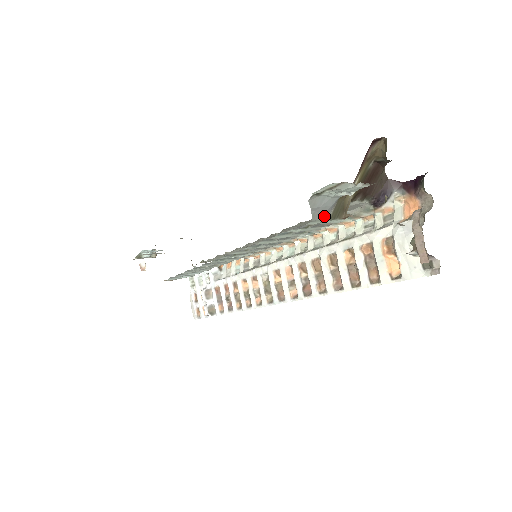
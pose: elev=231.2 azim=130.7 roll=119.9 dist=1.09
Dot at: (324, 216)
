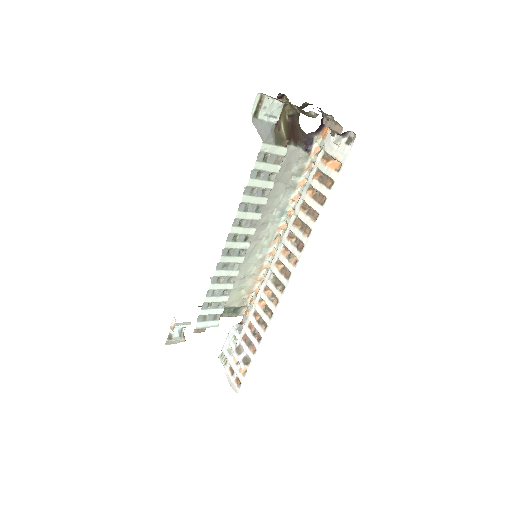
Dot at: (270, 140)
